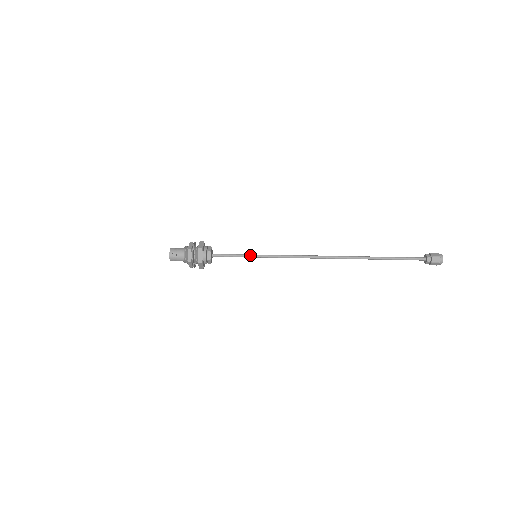
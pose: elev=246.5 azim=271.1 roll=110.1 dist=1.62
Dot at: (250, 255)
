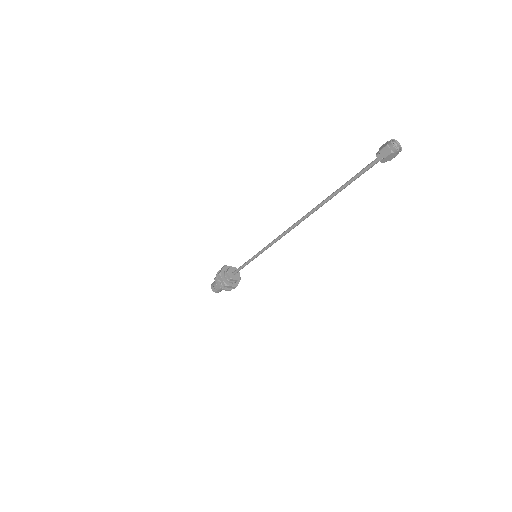
Dot at: (251, 258)
